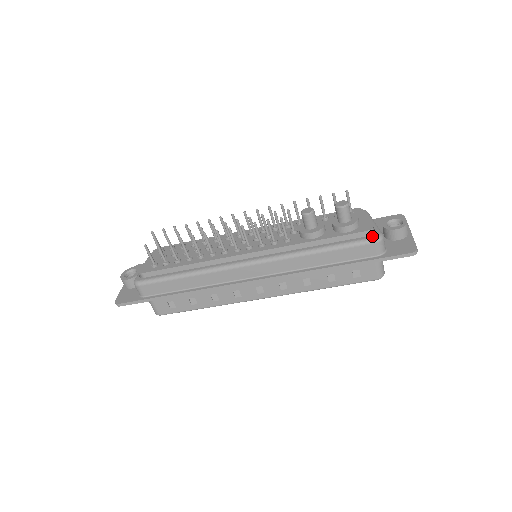
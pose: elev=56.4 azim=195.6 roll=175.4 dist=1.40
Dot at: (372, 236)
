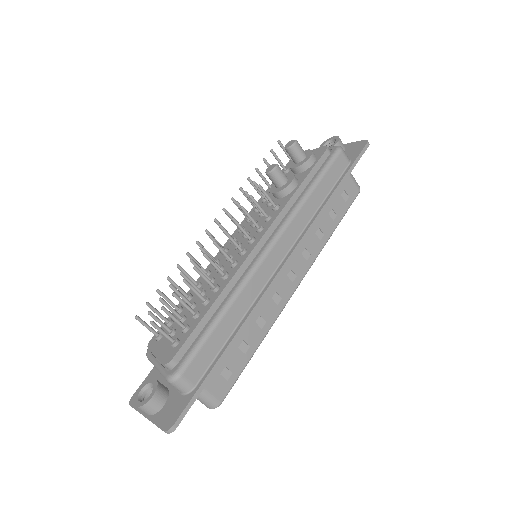
Dot at: (333, 150)
